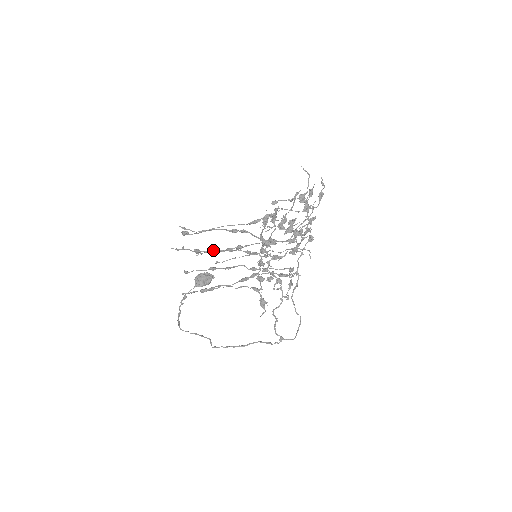
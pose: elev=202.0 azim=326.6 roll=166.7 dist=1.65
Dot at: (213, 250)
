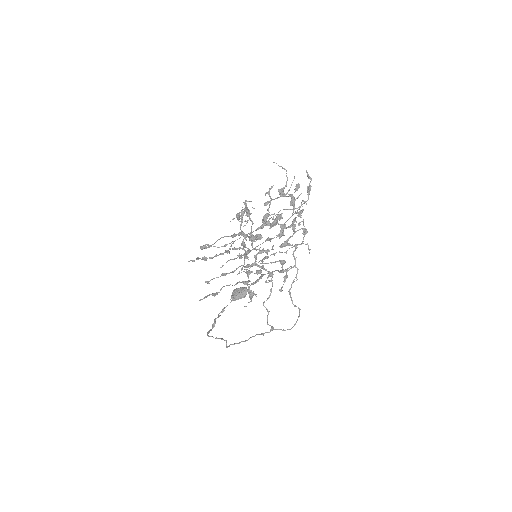
Dot at: (216, 255)
